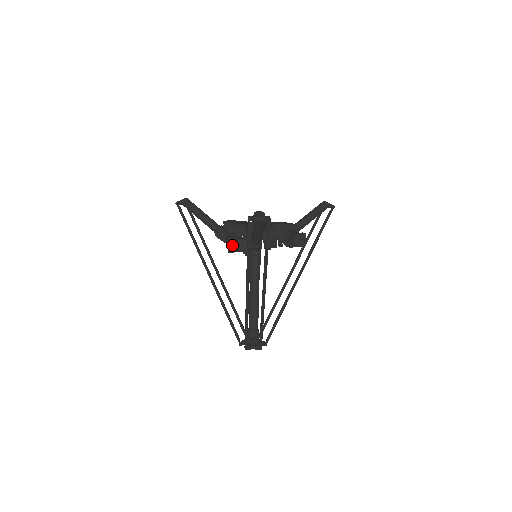
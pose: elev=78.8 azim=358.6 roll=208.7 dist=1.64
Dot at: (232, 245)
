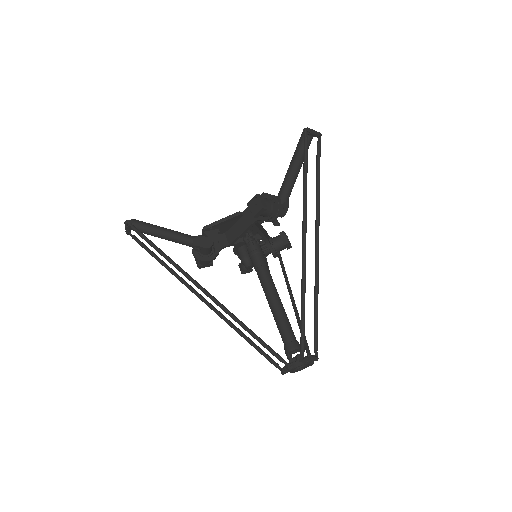
Dot at: (263, 200)
